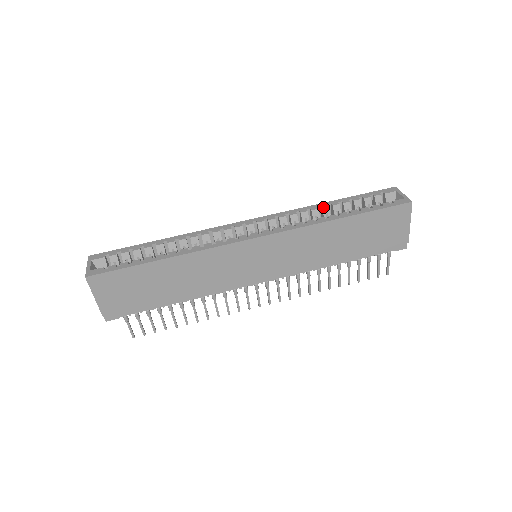
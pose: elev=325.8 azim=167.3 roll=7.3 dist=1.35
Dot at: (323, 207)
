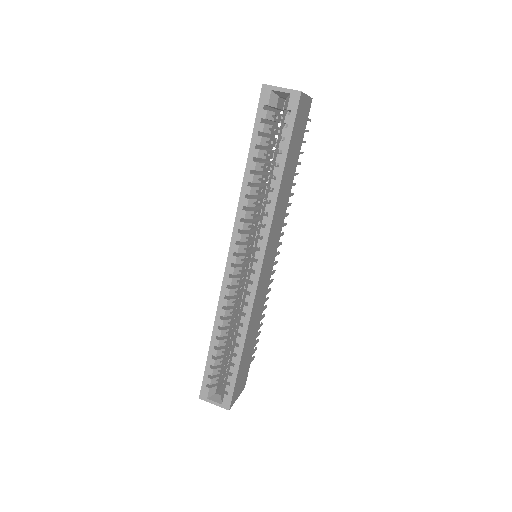
Dot at: (252, 181)
